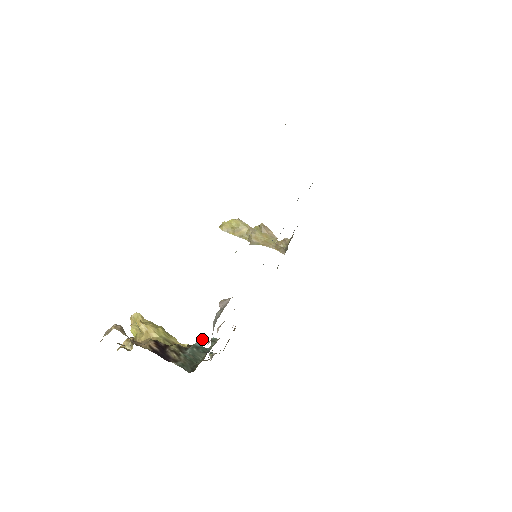
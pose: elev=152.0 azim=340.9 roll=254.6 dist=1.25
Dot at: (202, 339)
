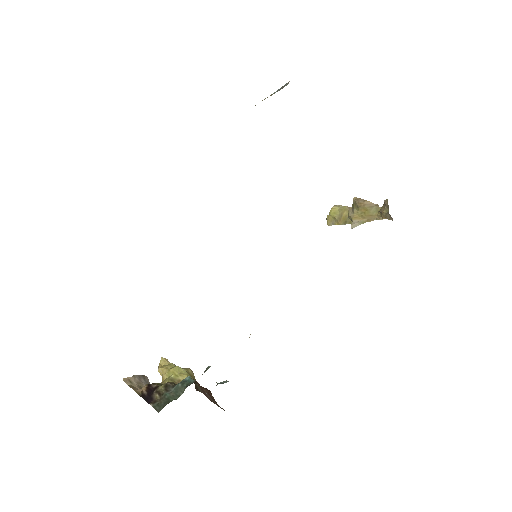
Dot at: occluded
